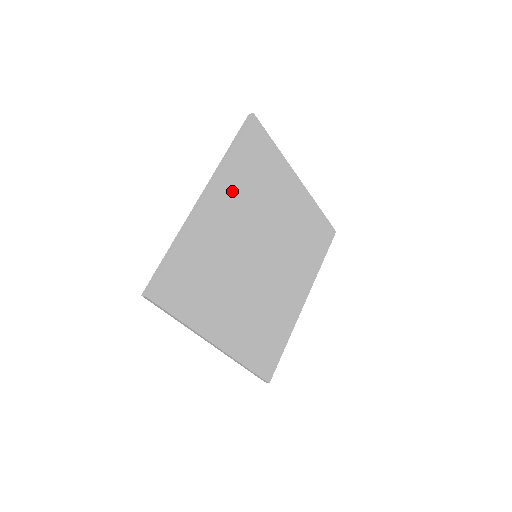
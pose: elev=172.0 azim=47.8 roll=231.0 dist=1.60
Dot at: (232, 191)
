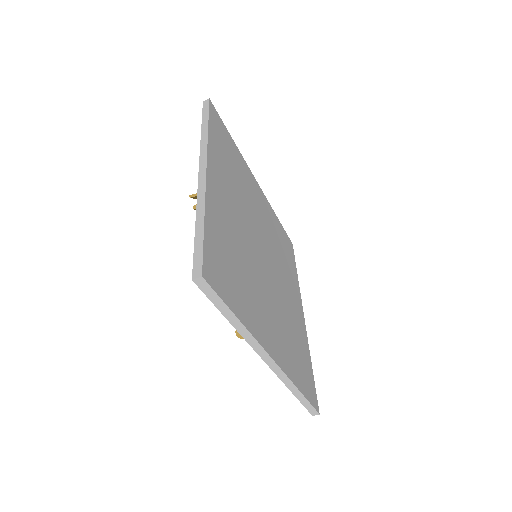
Dot at: (222, 171)
